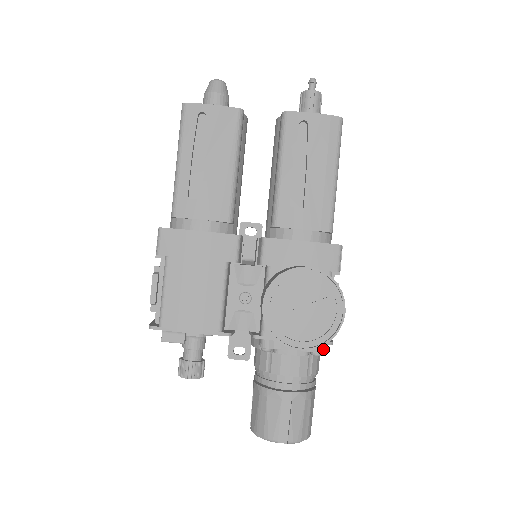
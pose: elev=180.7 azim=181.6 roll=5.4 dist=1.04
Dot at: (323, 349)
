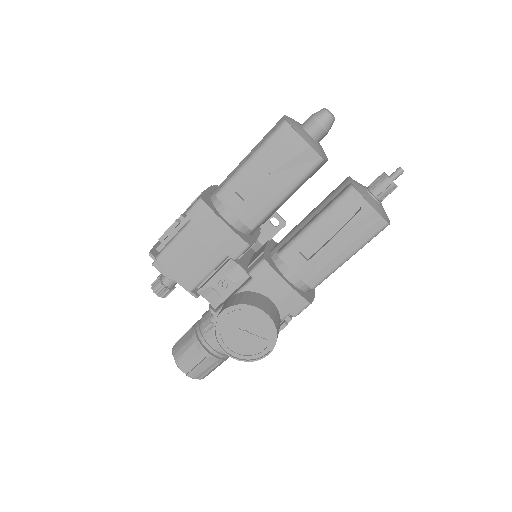
Dot at: occluded
